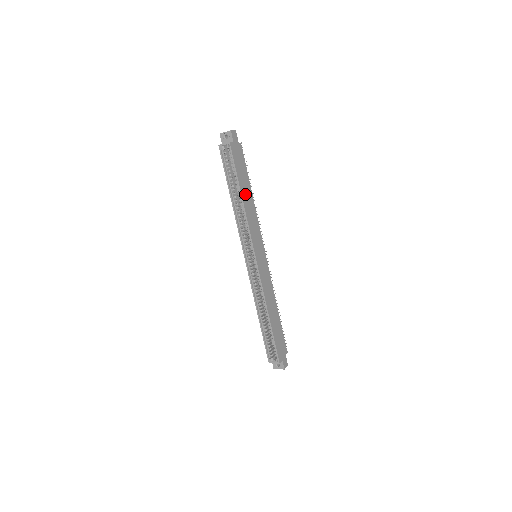
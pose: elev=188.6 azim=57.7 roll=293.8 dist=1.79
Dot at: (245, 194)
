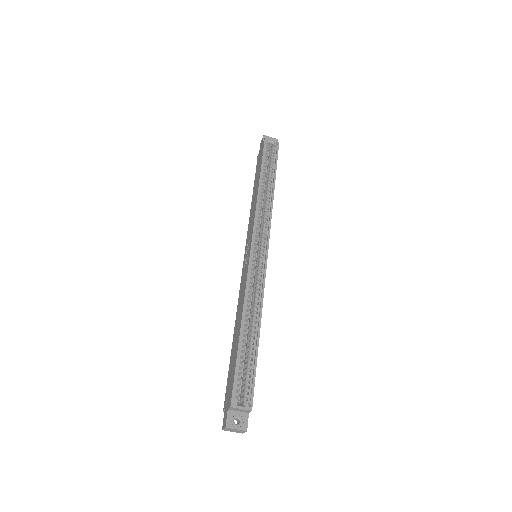
Dot at: occluded
